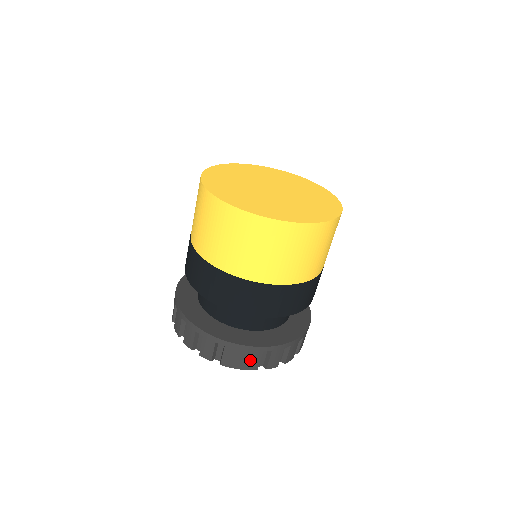
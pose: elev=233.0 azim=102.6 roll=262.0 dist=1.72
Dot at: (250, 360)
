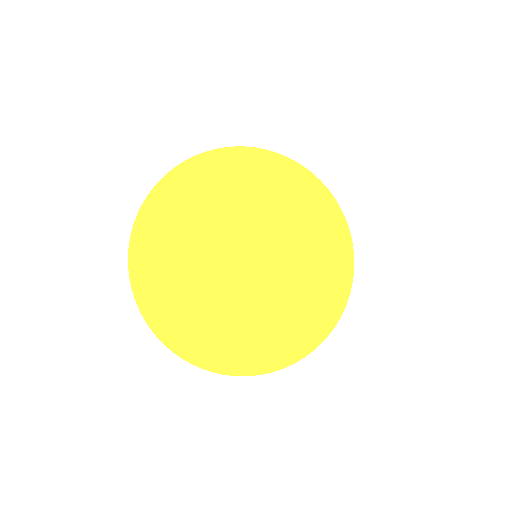
Dot at: occluded
